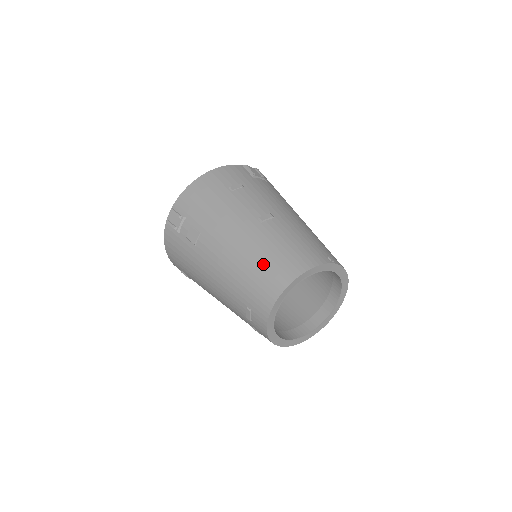
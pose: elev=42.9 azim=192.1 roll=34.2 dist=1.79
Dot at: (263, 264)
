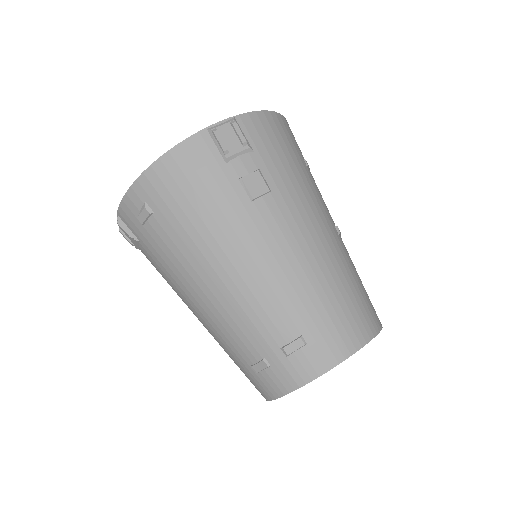
Dot at: (349, 293)
